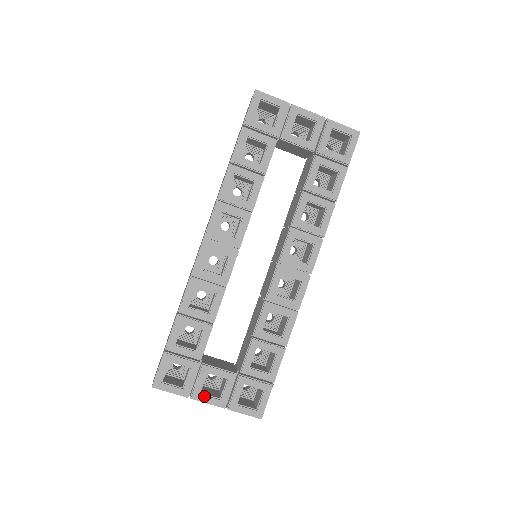
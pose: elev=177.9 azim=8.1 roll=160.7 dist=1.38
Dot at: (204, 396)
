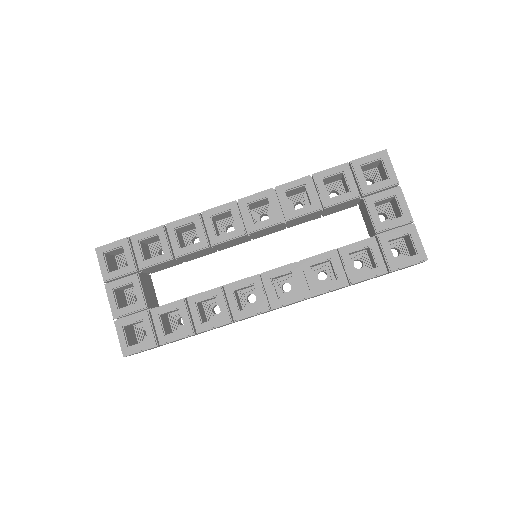
Dot at: (113, 294)
